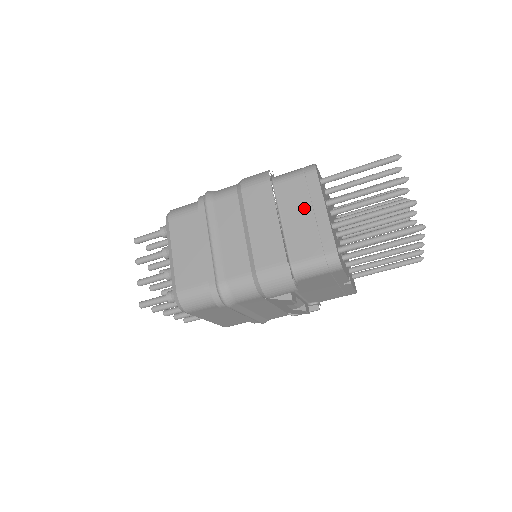
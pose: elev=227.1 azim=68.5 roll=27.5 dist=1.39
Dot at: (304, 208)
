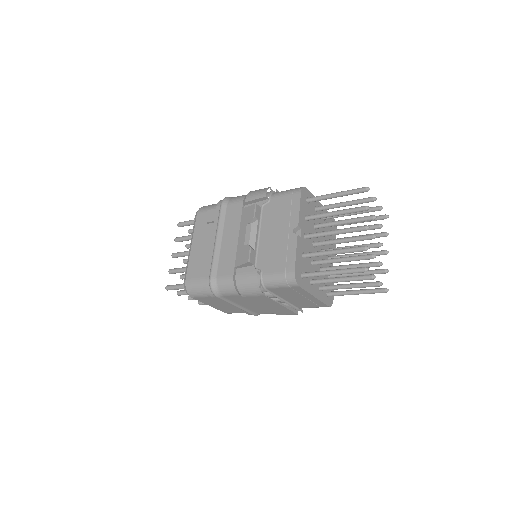
Dot at: (297, 297)
